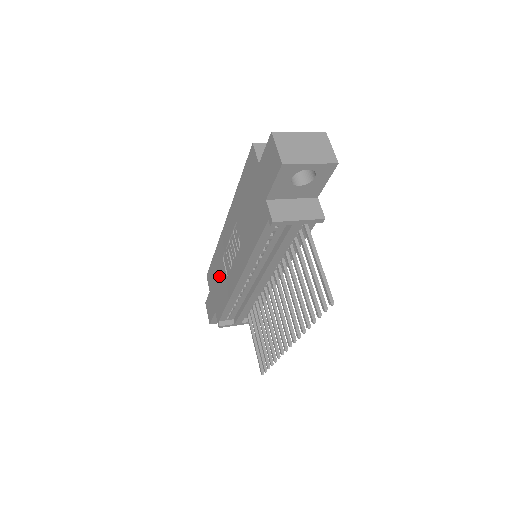
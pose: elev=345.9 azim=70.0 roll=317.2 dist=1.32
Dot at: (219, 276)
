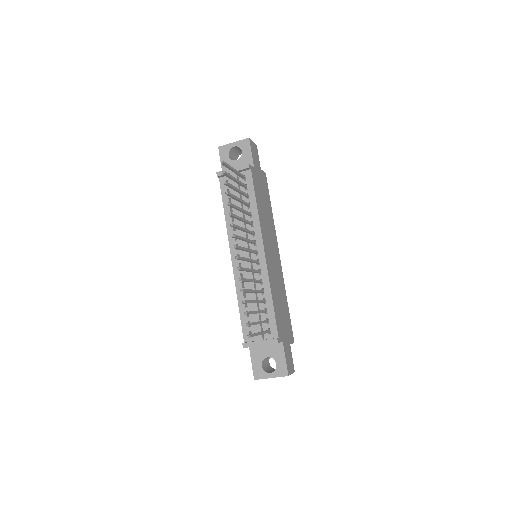
Dot at: occluded
